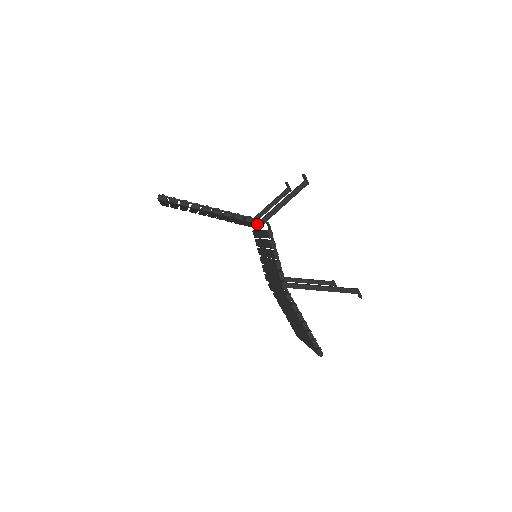
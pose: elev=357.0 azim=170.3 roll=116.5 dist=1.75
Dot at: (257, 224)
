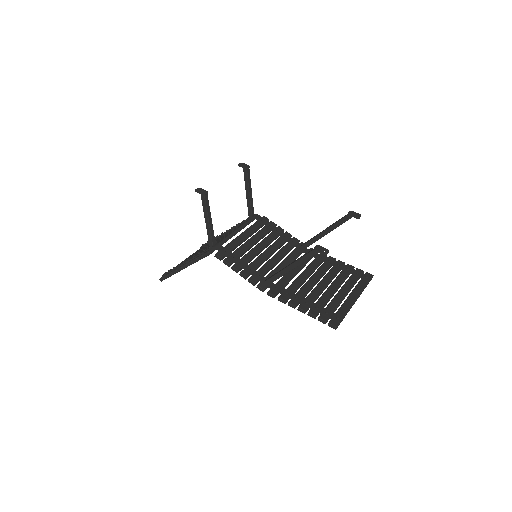
Dot at: occluded
